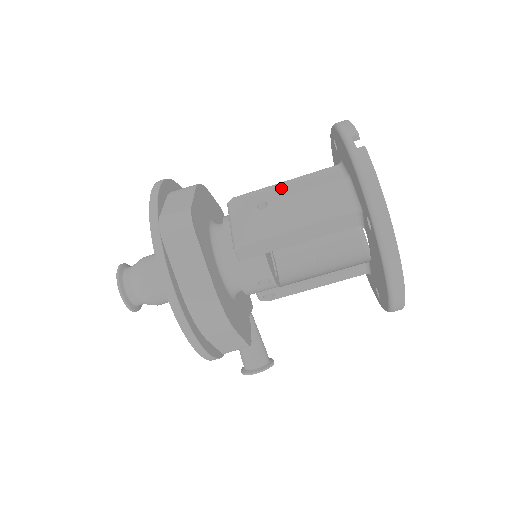
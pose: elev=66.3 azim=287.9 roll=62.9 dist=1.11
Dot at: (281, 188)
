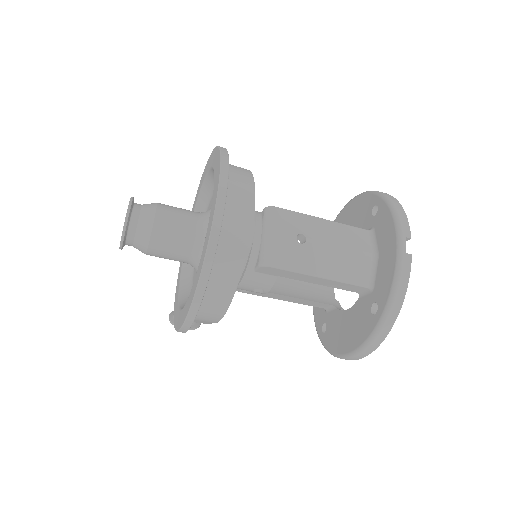
Dot at: (320, 227)
